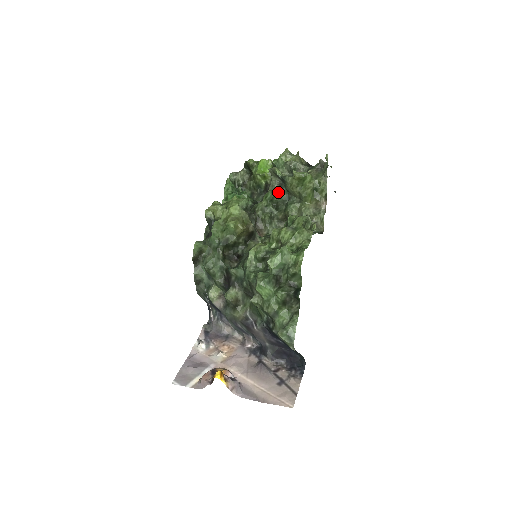
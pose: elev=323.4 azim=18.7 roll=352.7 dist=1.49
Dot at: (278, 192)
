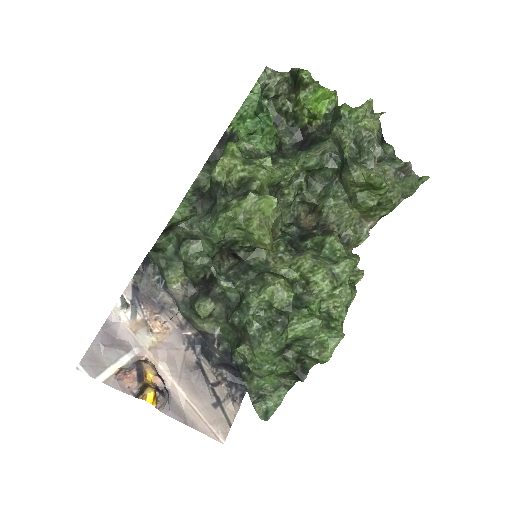
Dot at: (325, 166)
